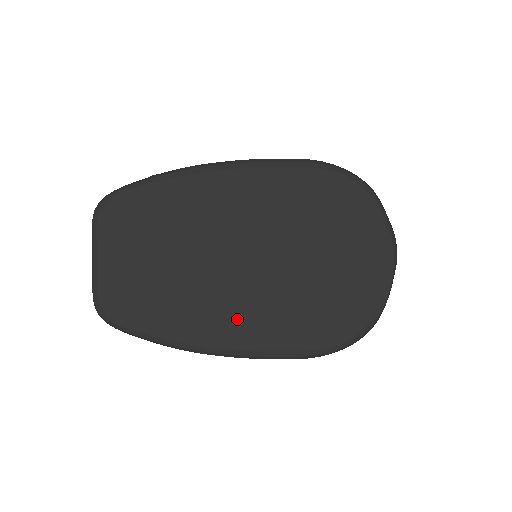
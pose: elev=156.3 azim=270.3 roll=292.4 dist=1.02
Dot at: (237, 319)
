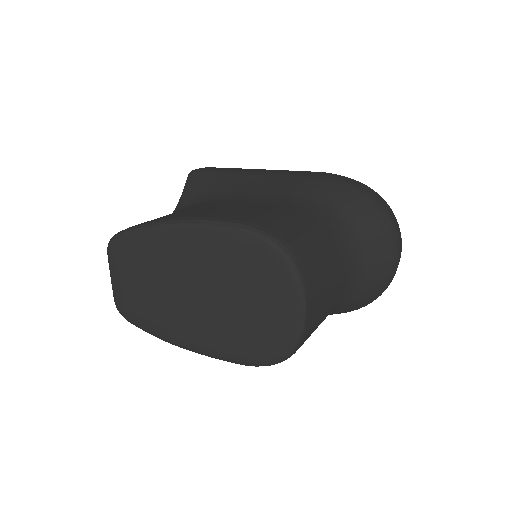
Dot at: (196, 332)
